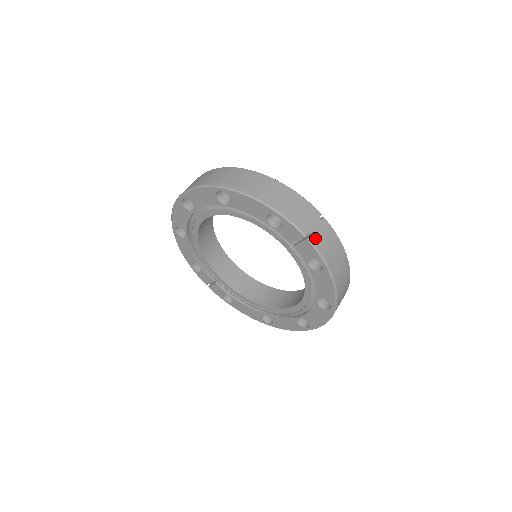
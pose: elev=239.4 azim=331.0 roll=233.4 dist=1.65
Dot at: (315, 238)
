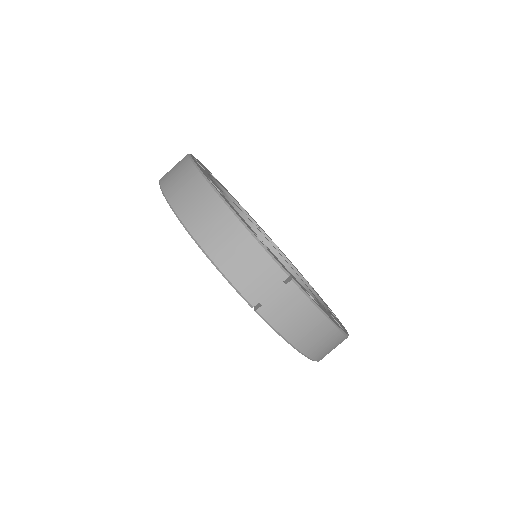
Dot at: (268, 310)
